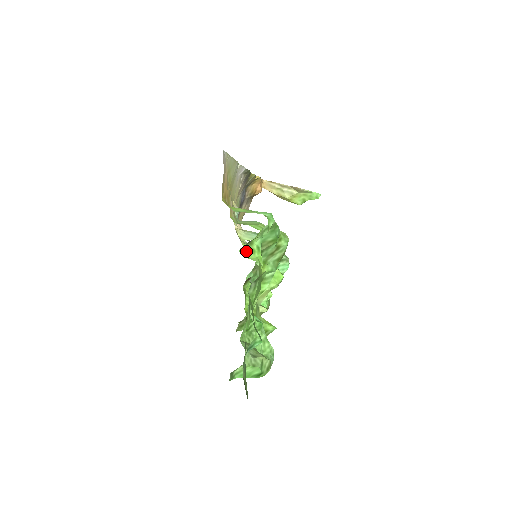
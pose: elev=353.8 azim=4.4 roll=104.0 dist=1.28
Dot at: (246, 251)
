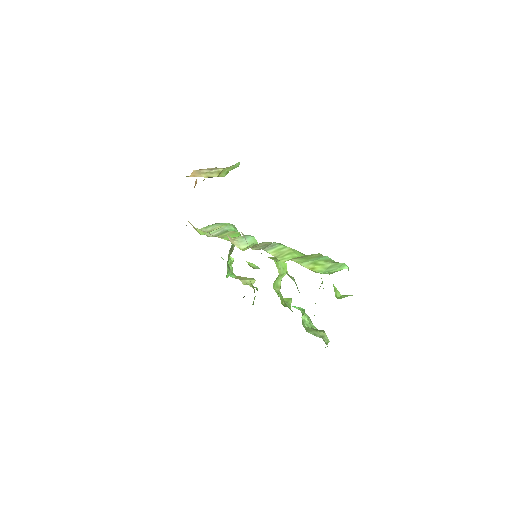
Dot at: (335, 294)
